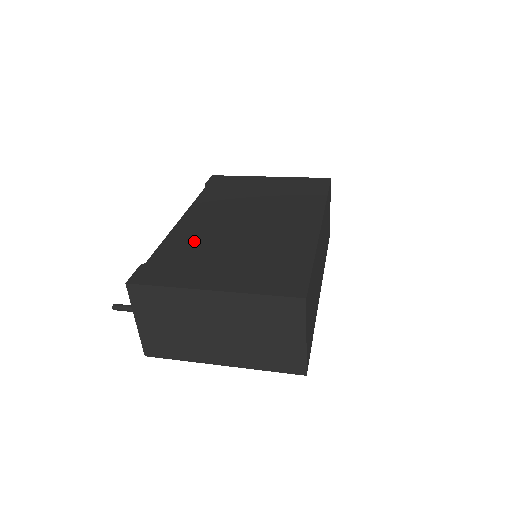
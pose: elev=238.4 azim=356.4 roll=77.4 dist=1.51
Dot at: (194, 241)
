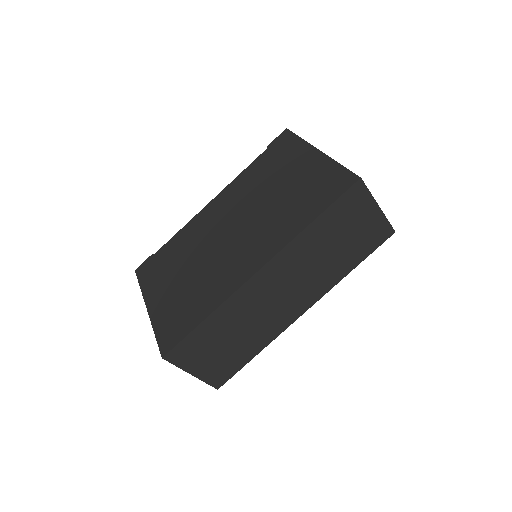
Dot at: (187, 242)
